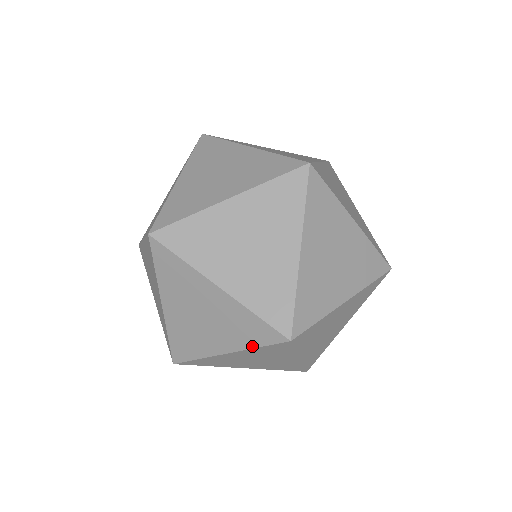
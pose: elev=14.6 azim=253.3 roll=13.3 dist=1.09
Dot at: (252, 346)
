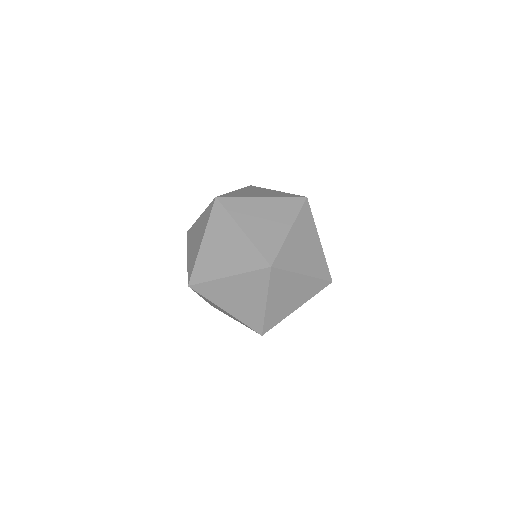
Dot at: (246, 326)
